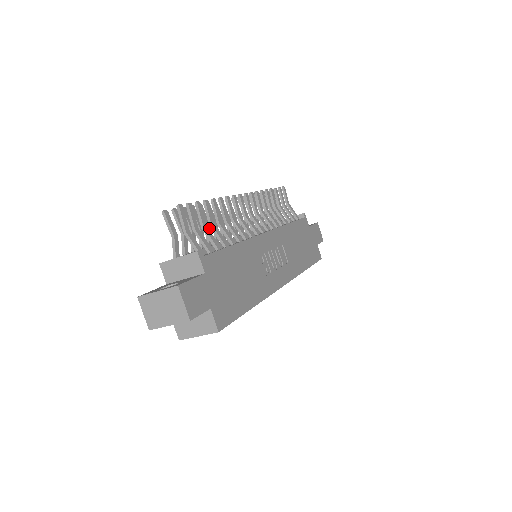
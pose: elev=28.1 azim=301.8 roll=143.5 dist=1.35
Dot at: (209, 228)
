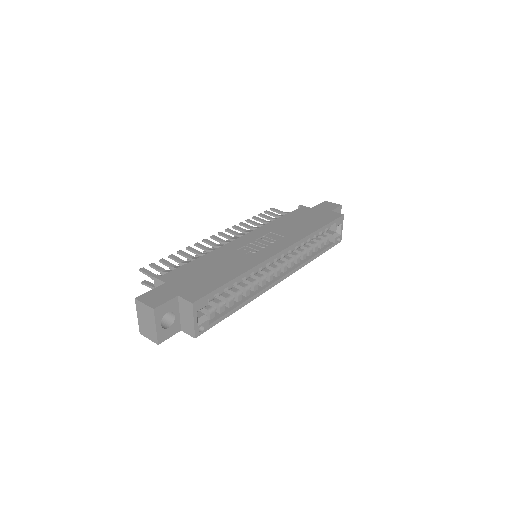
Dot at: occluded
